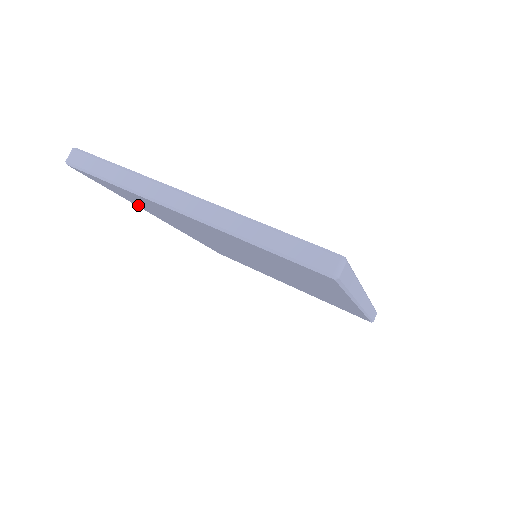
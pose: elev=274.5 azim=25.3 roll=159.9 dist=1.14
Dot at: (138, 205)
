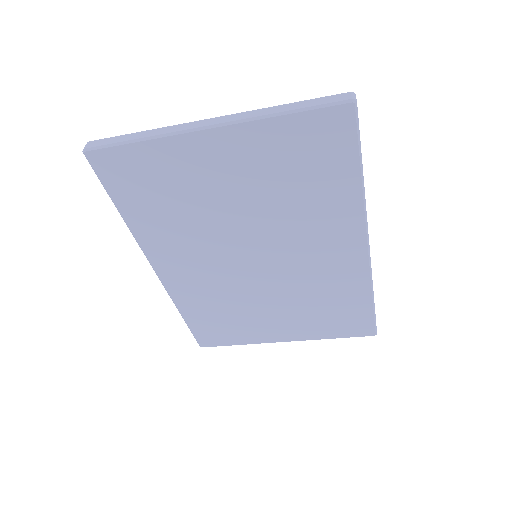
Dot at: (137, 225)
